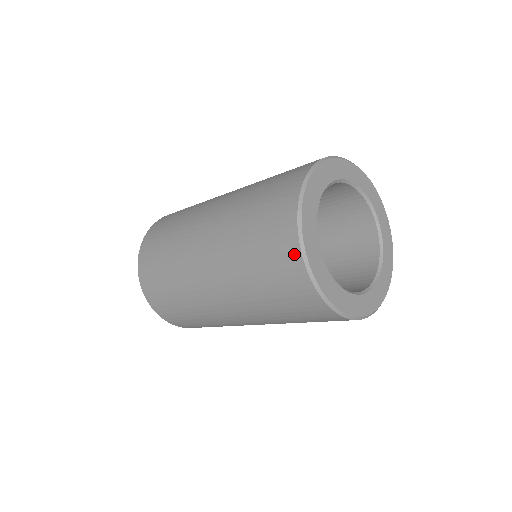
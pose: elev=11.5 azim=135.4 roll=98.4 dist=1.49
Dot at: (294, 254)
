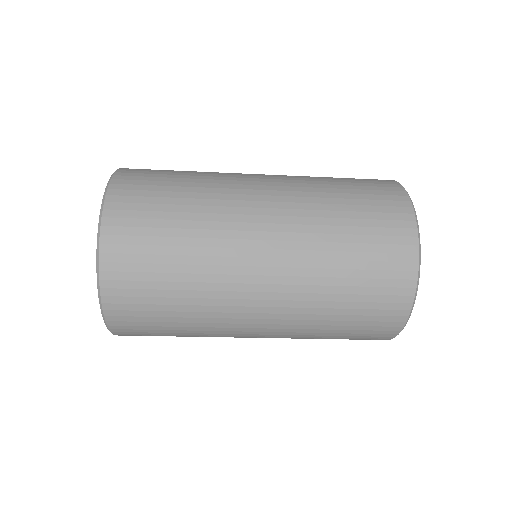
Dot at: (403, 203)
